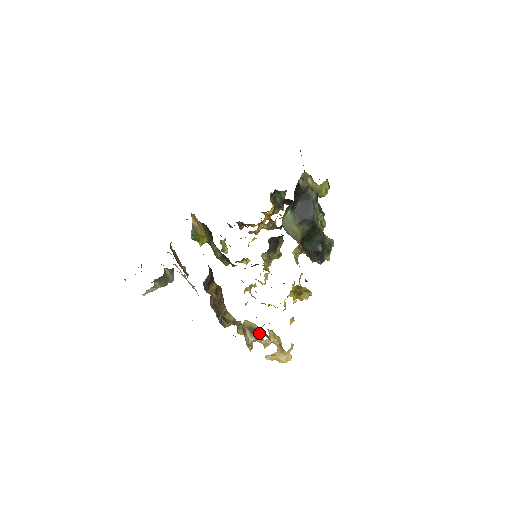
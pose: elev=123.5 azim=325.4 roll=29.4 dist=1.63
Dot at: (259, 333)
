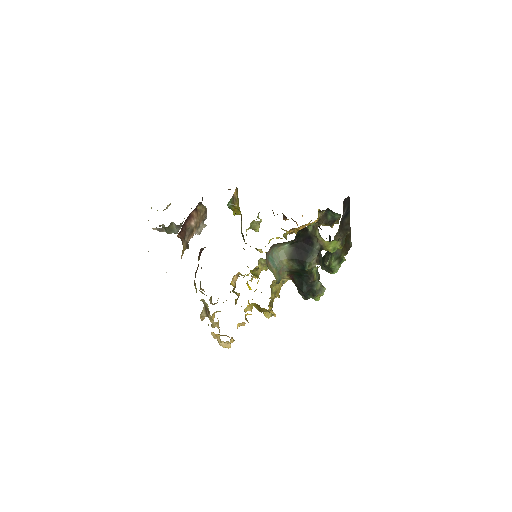
Dot at: (210, 315)
